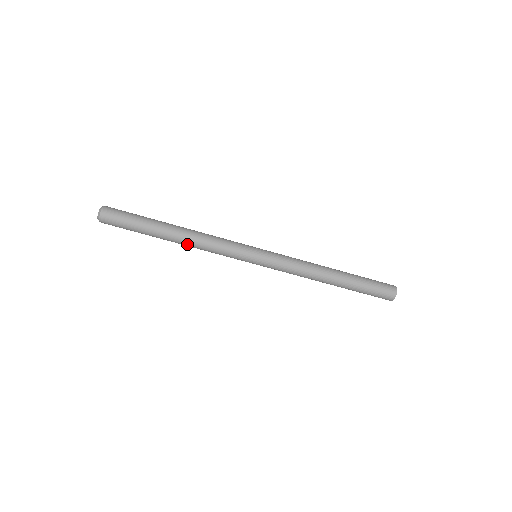
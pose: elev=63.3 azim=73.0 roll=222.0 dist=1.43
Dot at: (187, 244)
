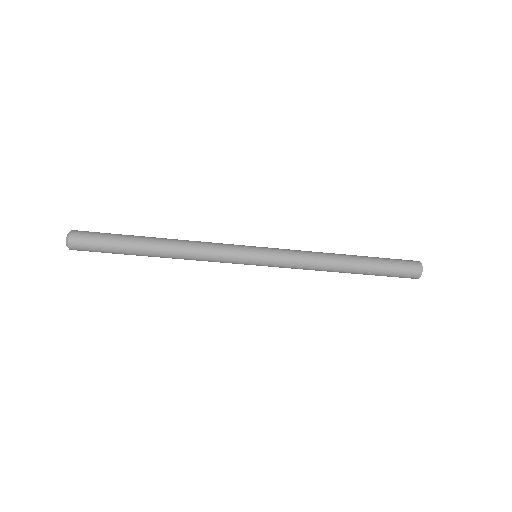
Dot at: (175, 255)
